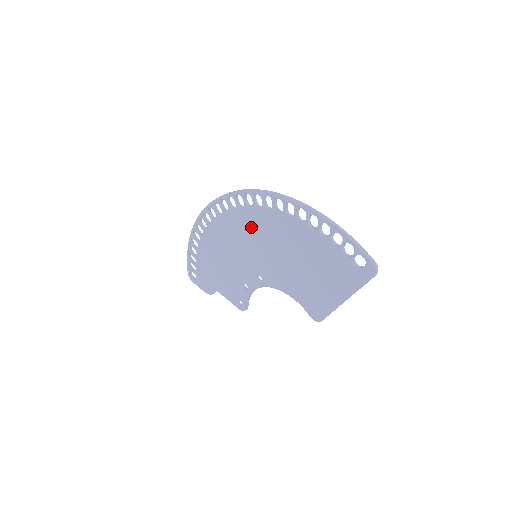
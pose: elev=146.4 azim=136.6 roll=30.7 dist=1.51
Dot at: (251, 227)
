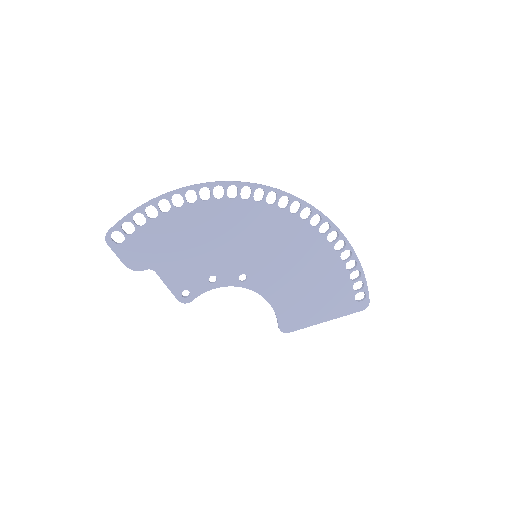
Dot at: (277, 230)
